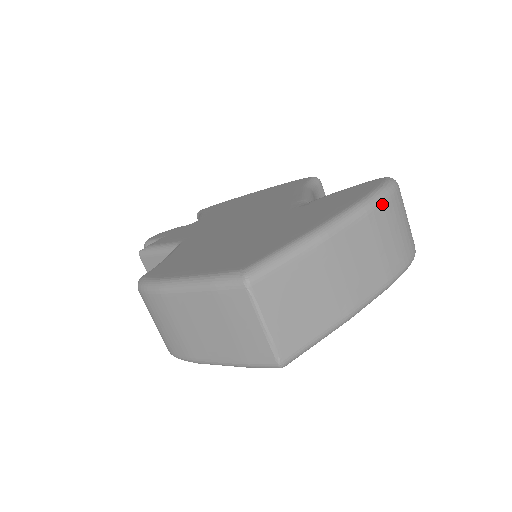
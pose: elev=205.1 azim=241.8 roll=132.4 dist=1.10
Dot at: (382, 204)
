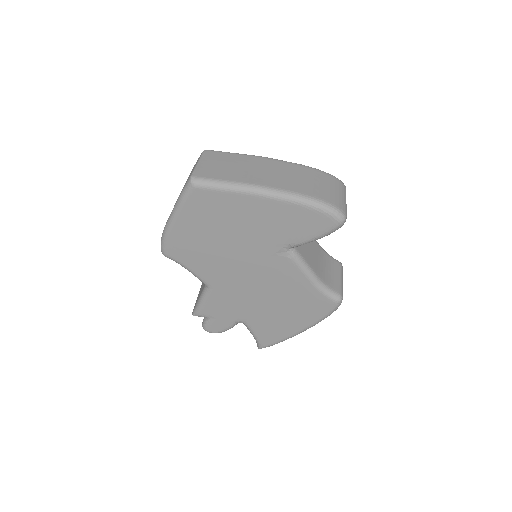
Dot at: (314, 170)
